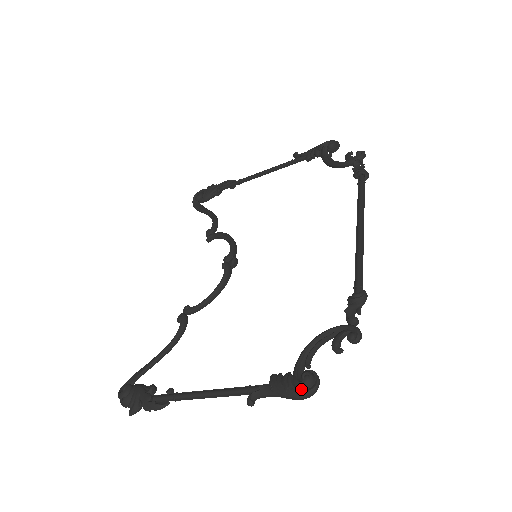
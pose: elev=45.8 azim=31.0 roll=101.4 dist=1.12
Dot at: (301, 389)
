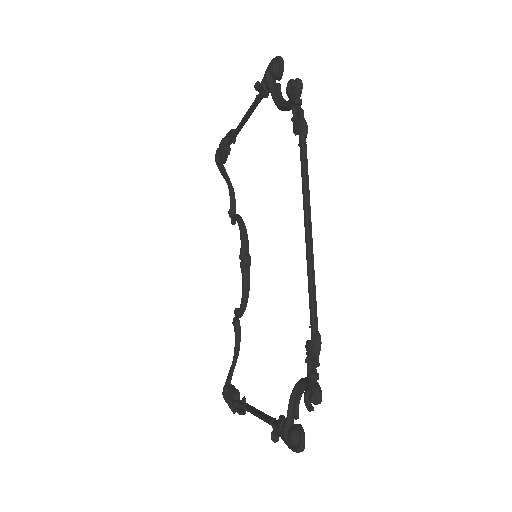
Dot at: (292, 445)
